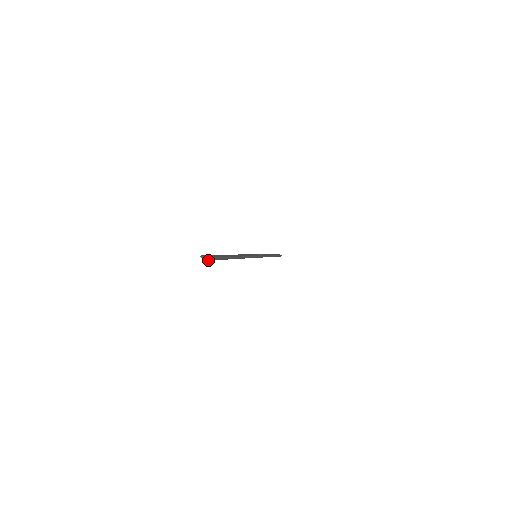
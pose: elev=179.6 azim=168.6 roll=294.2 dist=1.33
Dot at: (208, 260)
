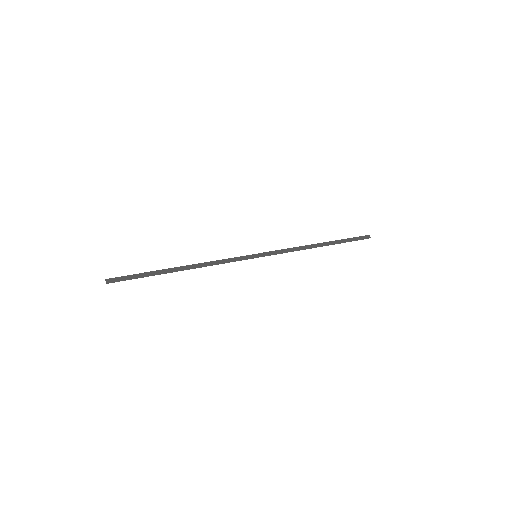
Dot at: (112, 282)
